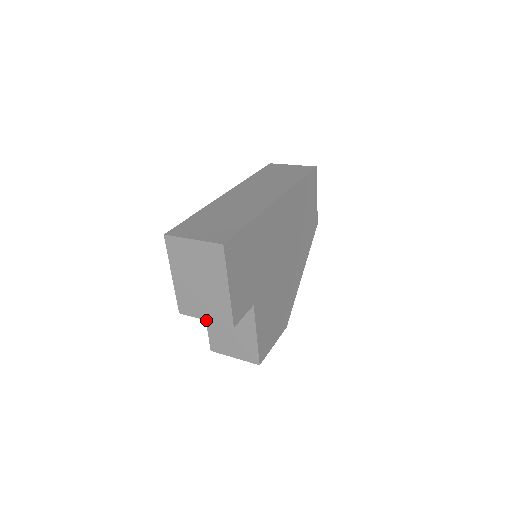
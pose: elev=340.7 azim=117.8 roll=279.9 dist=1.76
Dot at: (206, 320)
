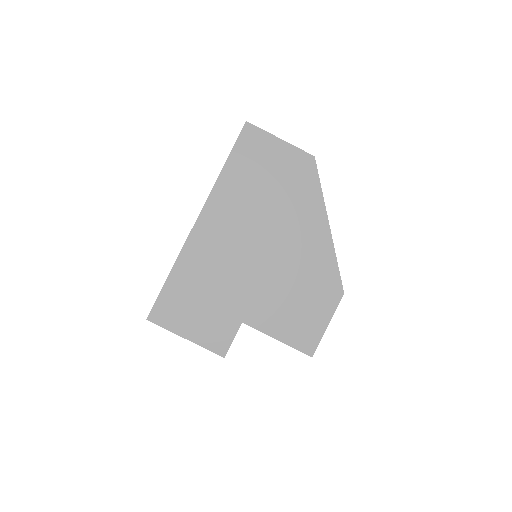
Dot at: occluded
